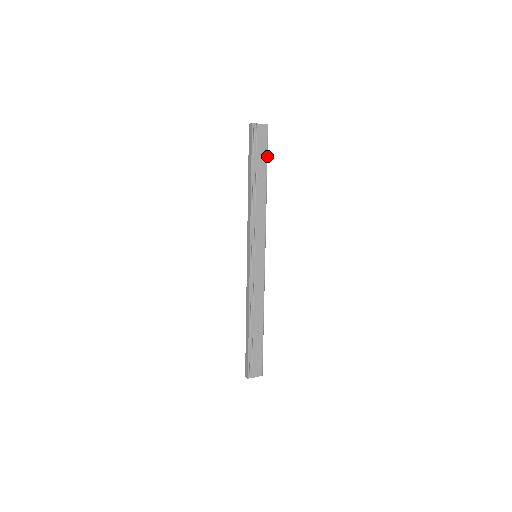
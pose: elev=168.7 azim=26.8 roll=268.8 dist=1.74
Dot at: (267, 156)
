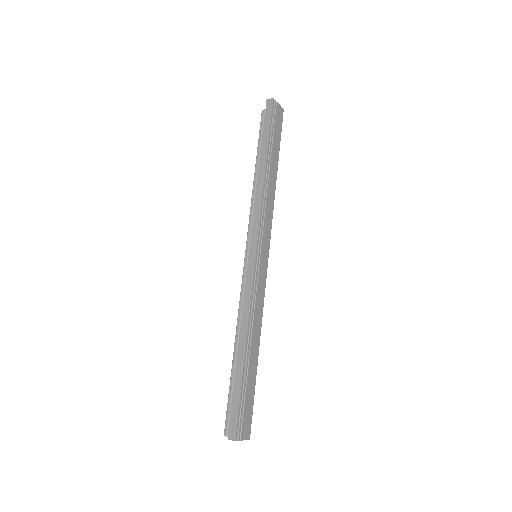
Dot at: occluded
